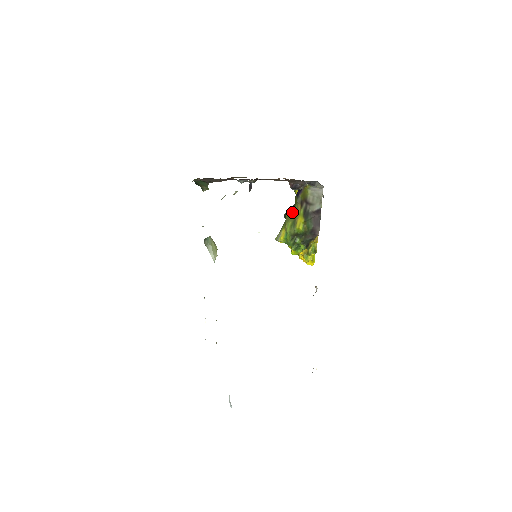
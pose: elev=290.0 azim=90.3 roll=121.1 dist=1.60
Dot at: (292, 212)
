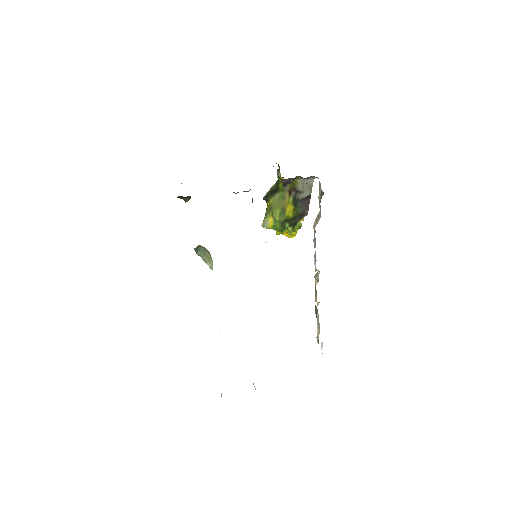
Dot at: (278, 199)
